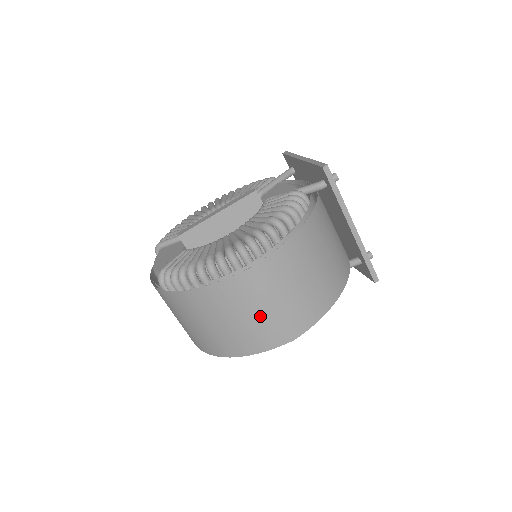
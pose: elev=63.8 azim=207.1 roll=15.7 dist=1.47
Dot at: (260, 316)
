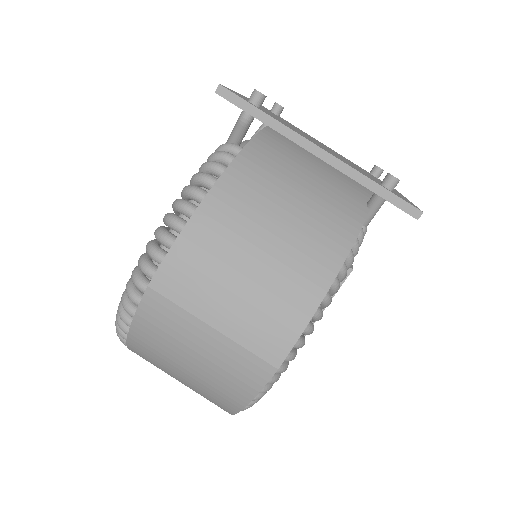
Dot at: (208, 349)
